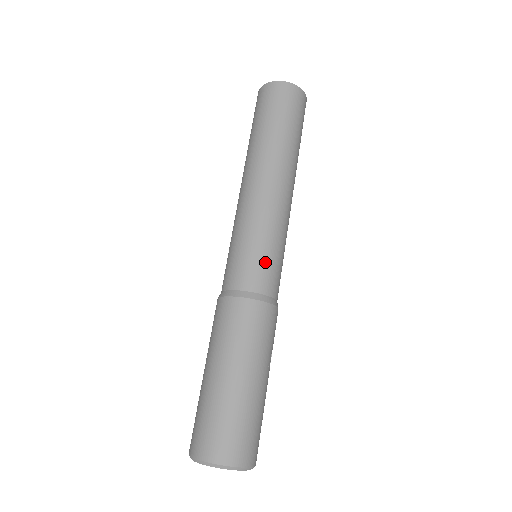
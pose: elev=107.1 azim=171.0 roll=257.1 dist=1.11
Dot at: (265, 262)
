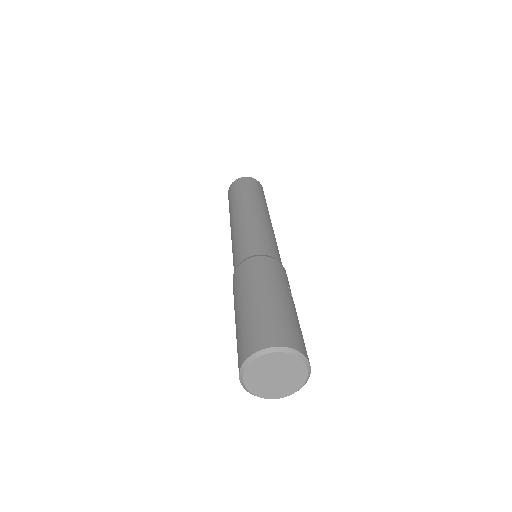
Dot at: (258, 241)
